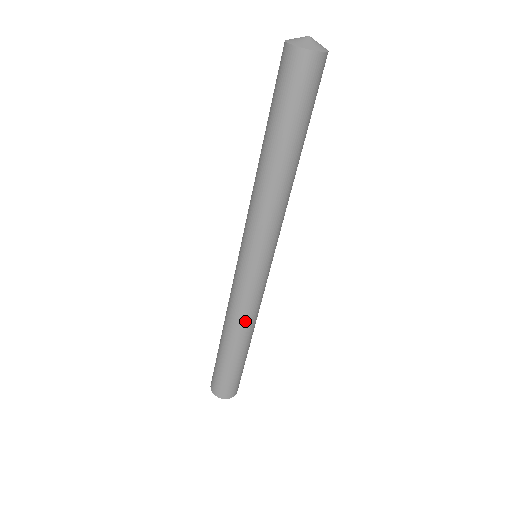
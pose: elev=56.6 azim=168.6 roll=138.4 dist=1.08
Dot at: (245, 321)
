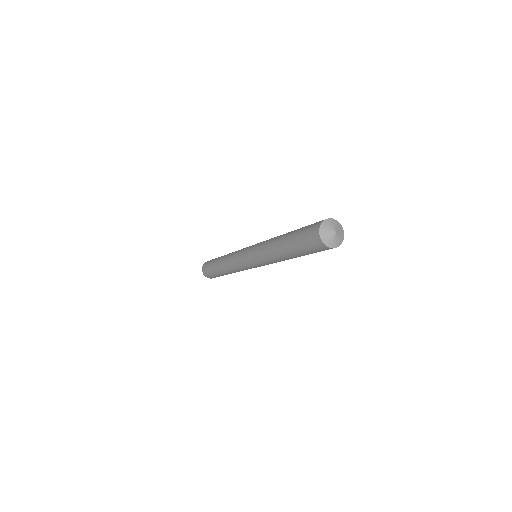
Dot at: occluded
